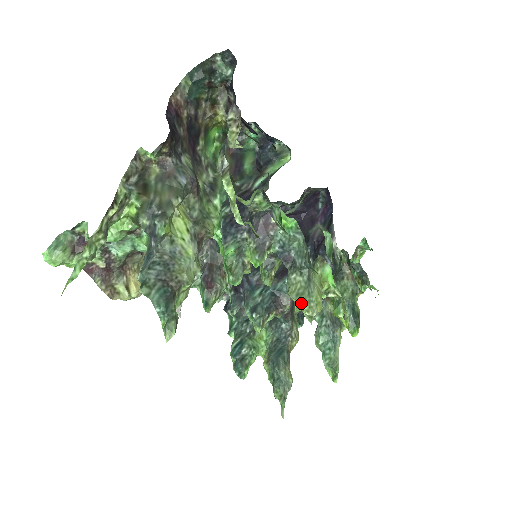
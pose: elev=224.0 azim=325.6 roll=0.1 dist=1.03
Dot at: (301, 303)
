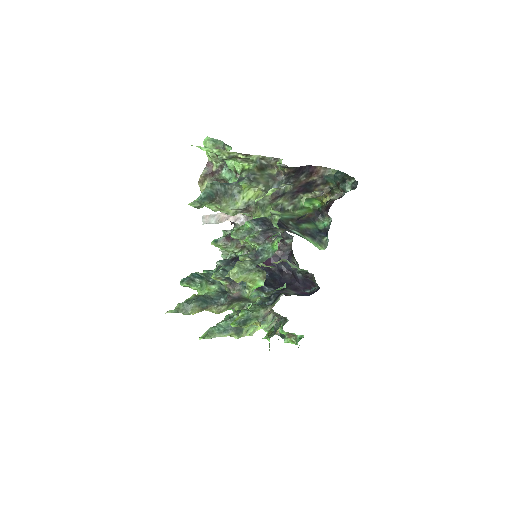
Dot at: (235, 268)
